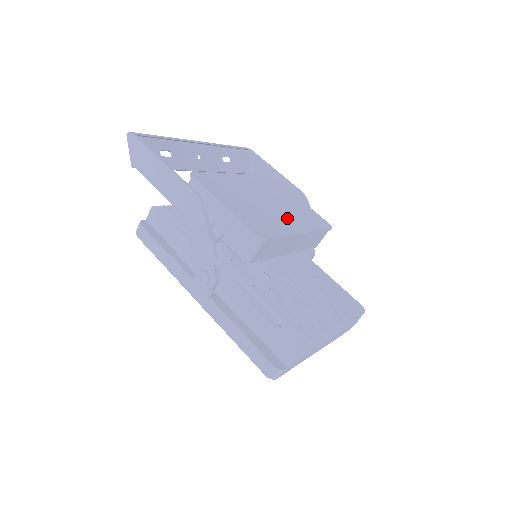
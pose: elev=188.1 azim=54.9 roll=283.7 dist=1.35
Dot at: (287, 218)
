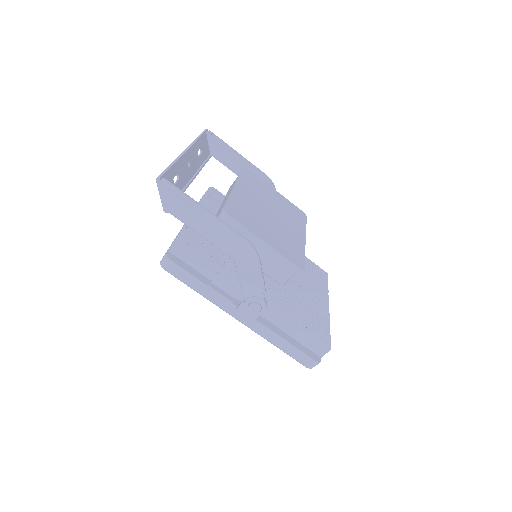
Dot at: (290, 226)
